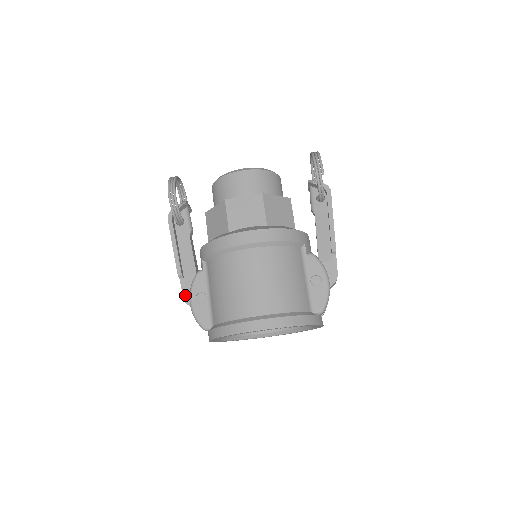
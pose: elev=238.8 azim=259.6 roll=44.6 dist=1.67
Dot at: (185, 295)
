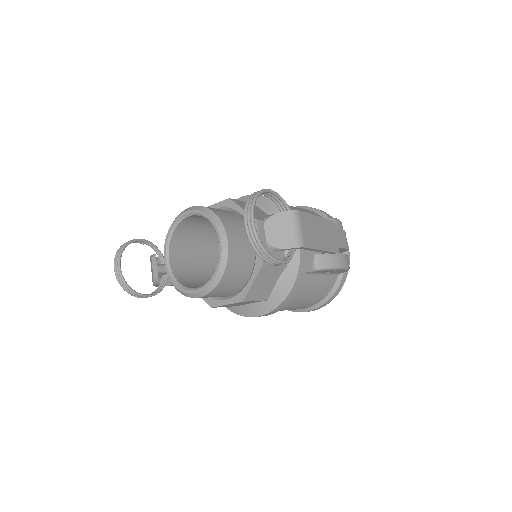
Dot at: occluded
